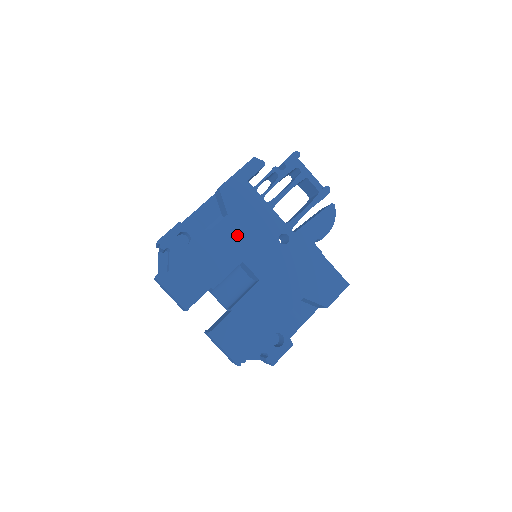
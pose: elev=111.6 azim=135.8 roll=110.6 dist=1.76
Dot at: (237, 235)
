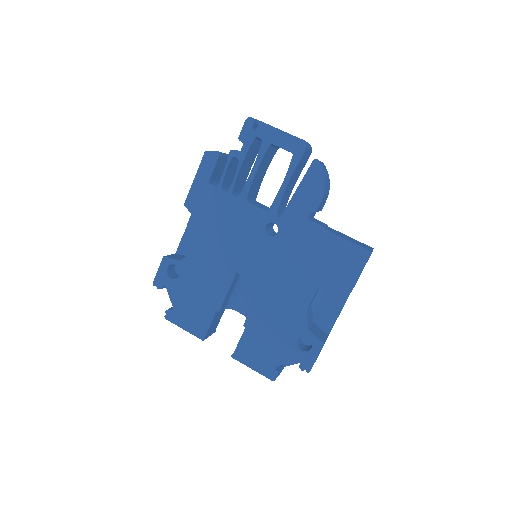
Dot at: (220, 247)
